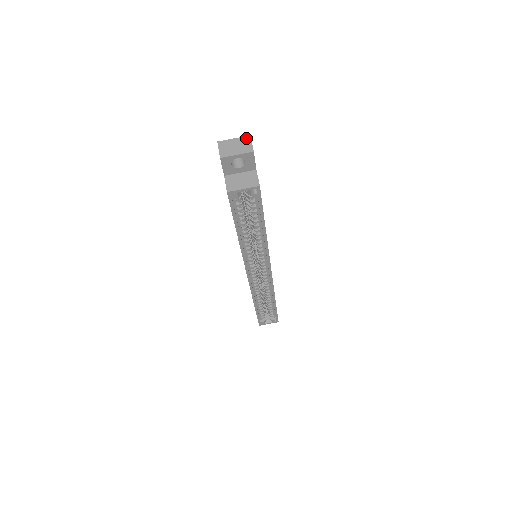
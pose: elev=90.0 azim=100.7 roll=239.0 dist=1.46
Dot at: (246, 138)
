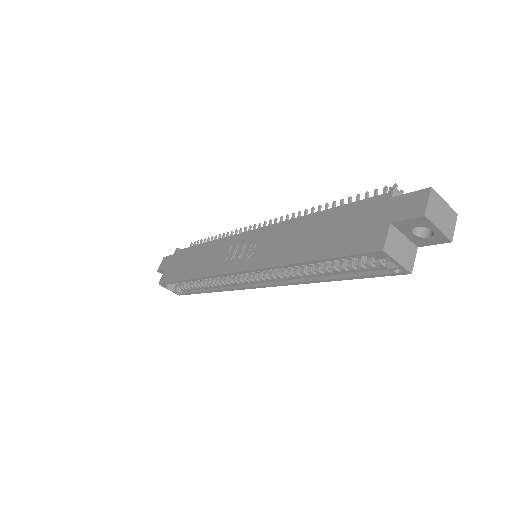
Dot at: (454, 214)
